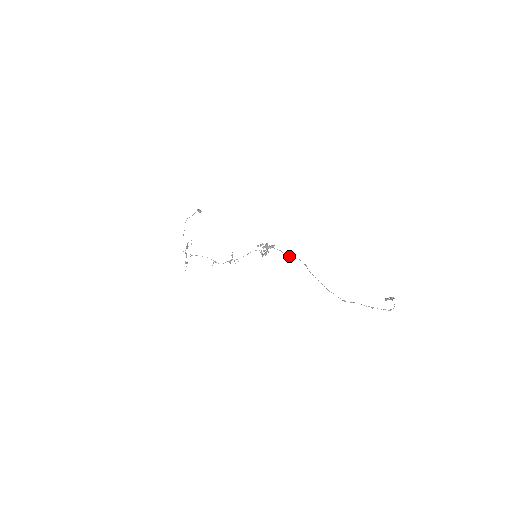
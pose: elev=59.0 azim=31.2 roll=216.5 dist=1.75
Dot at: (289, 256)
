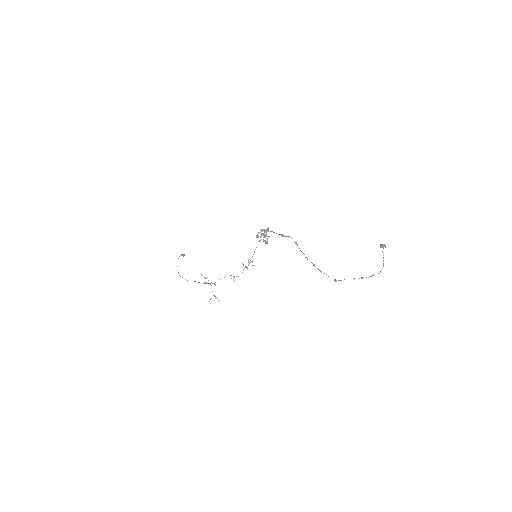
Dot at: occluded
